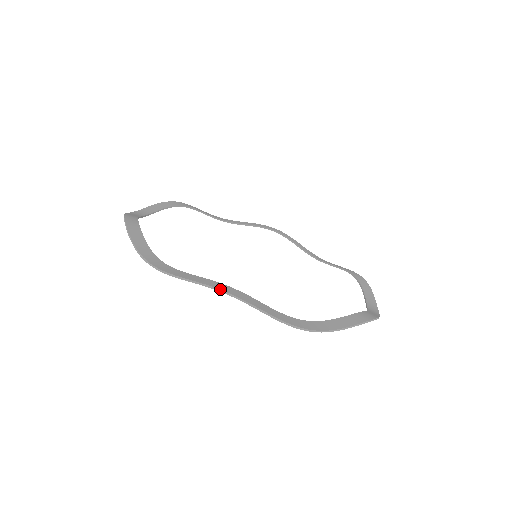
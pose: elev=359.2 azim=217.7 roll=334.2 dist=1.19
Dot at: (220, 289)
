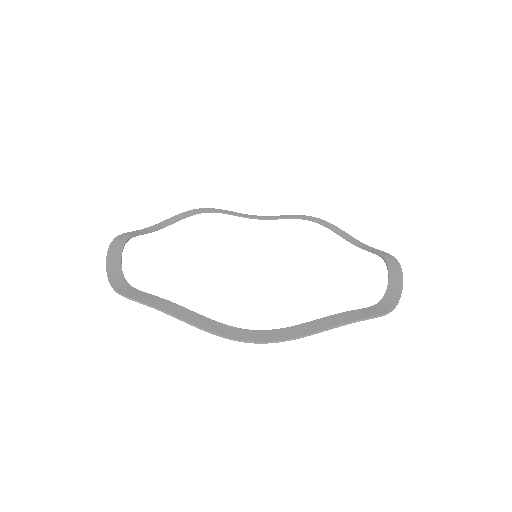
Dot at: (343, 323)
